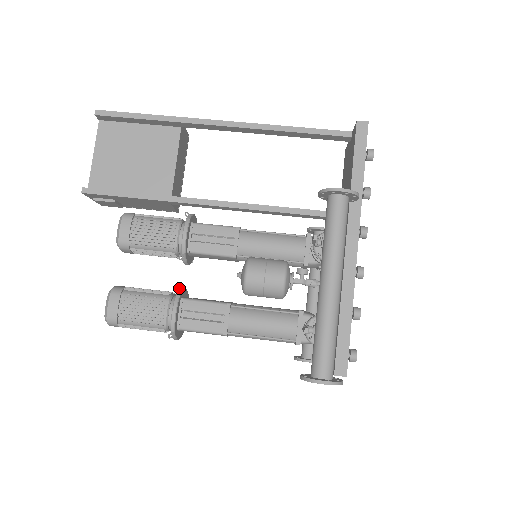
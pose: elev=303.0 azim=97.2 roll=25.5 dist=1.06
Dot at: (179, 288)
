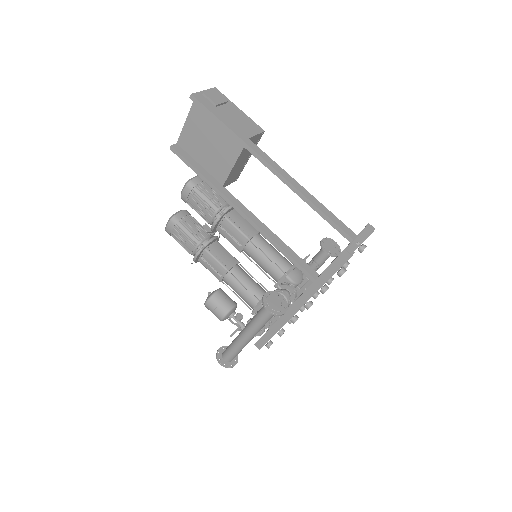
Dot at: (207, 241)
